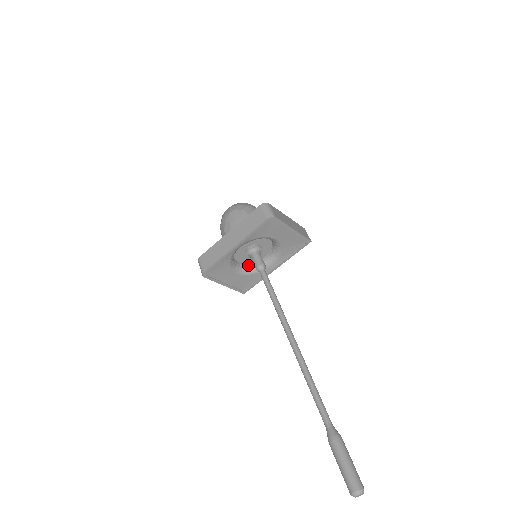
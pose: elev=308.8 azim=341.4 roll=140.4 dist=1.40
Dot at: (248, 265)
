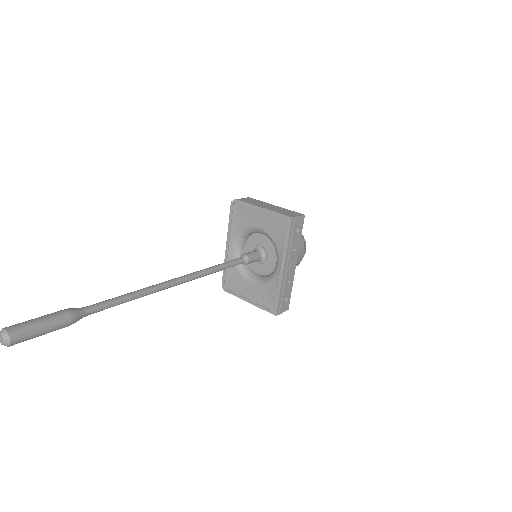
Dot at: (267, 276)
